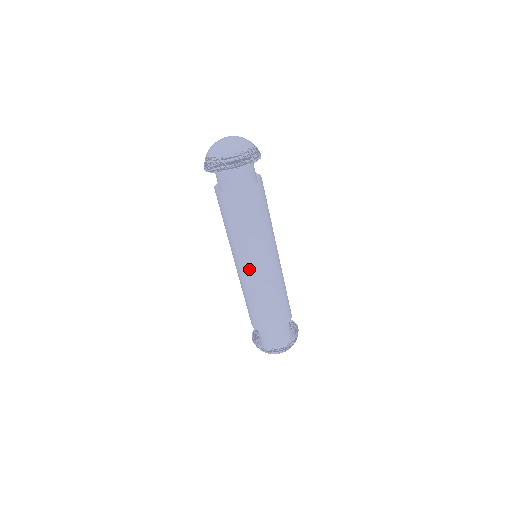
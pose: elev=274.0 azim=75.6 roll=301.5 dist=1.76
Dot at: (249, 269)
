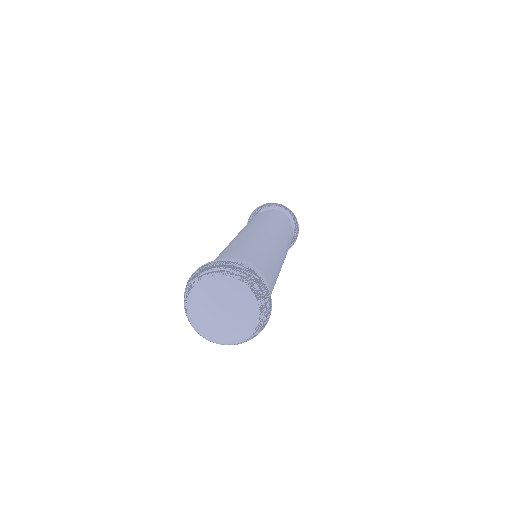
Dot at: occluded
